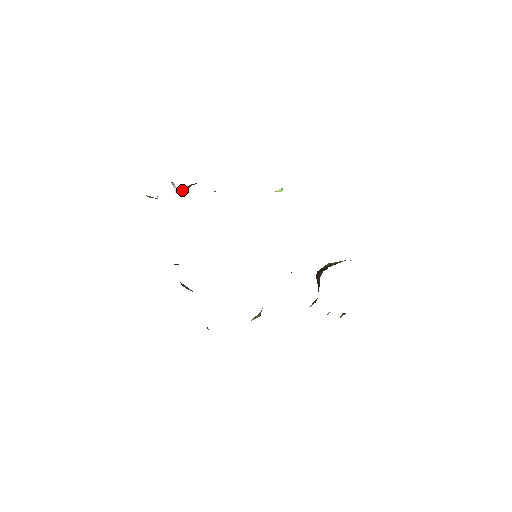
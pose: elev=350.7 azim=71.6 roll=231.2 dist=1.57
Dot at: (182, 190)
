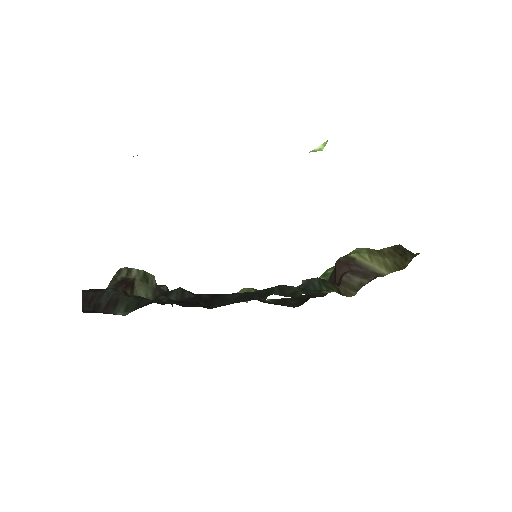
Dot at: occluded
